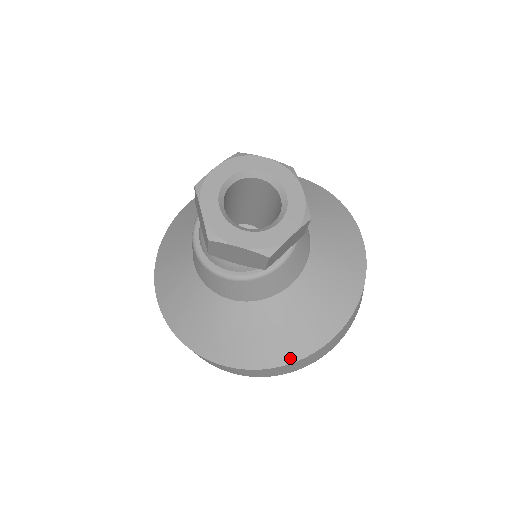
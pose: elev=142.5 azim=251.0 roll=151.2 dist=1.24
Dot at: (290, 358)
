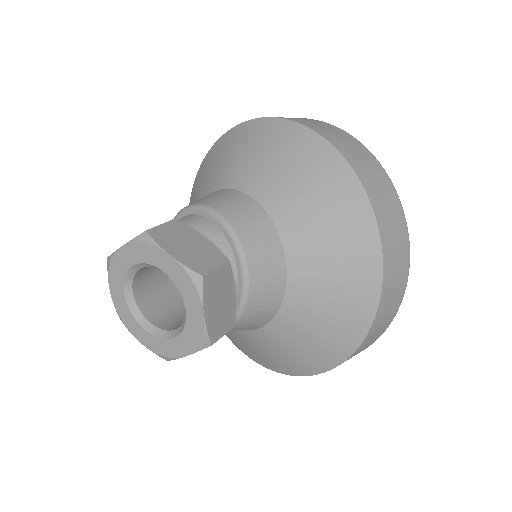
Dot at: (265, 366)
